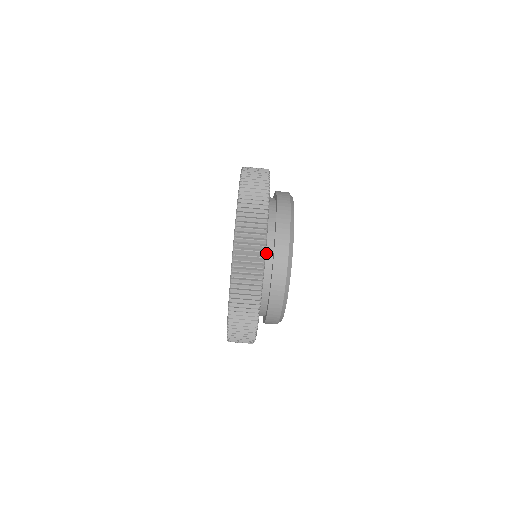
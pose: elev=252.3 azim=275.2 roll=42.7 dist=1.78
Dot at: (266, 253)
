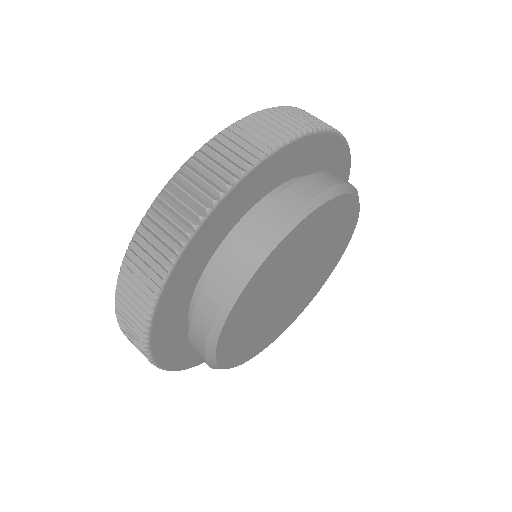
Dot at: occluded
